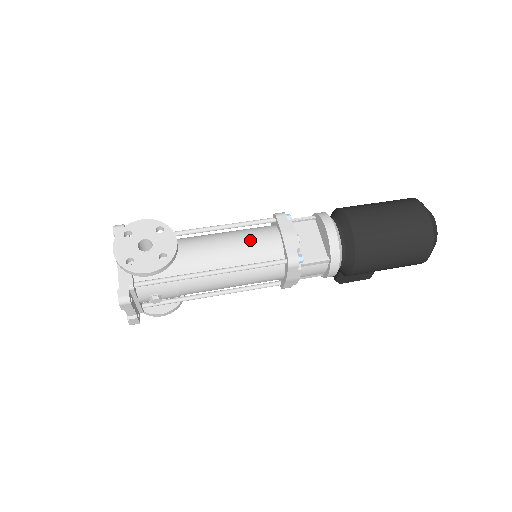
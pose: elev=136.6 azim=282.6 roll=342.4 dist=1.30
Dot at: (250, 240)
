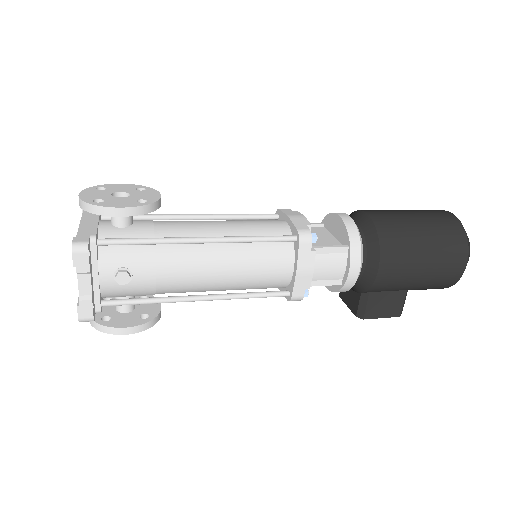
Dot at: (249, 221)
